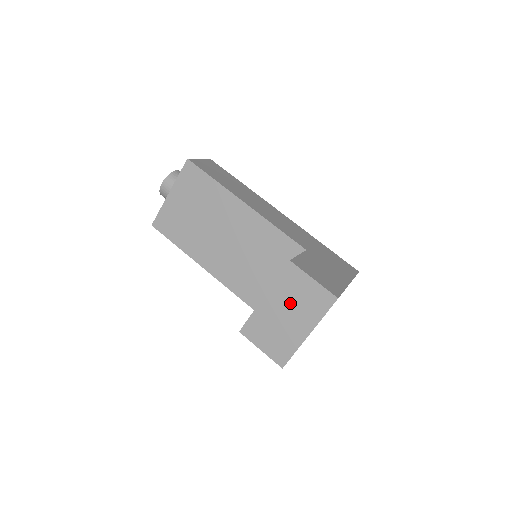
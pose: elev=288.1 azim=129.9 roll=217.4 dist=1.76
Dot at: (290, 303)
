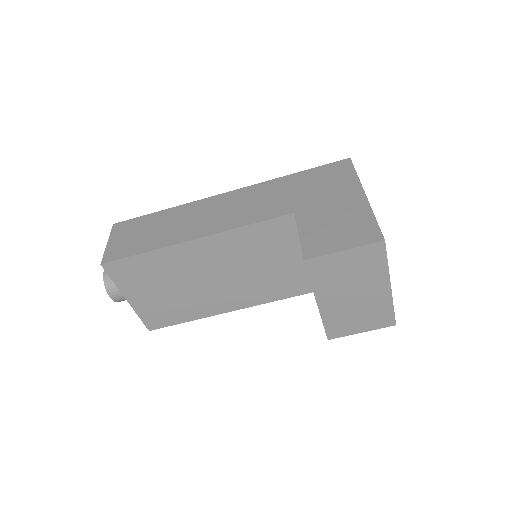
Dot at: (345, 285)
